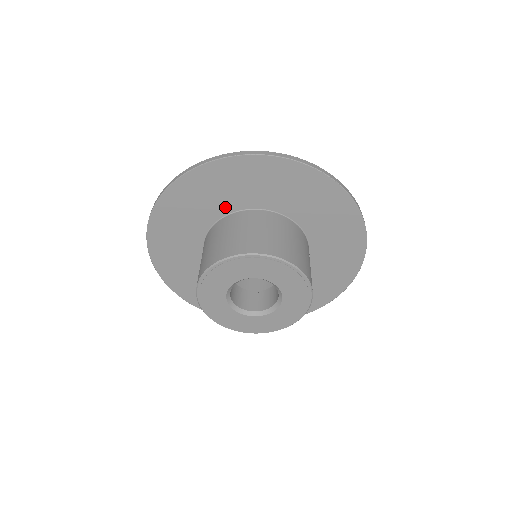
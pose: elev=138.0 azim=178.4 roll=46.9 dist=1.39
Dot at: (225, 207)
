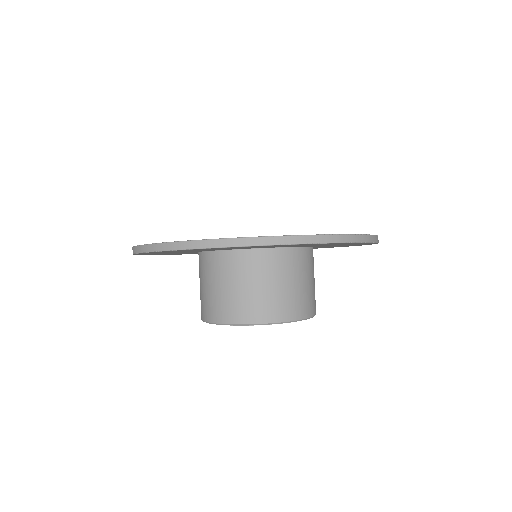
Dot at: occluded
